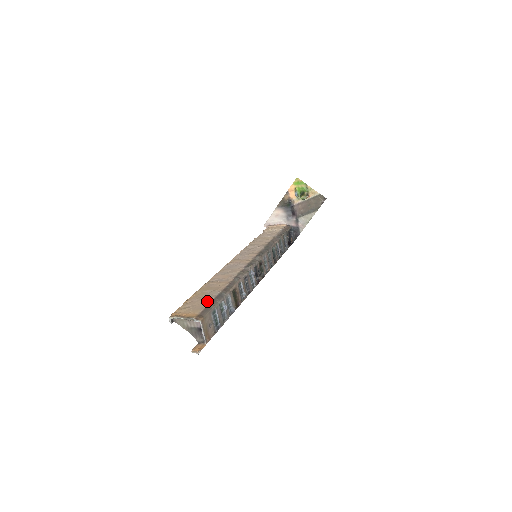
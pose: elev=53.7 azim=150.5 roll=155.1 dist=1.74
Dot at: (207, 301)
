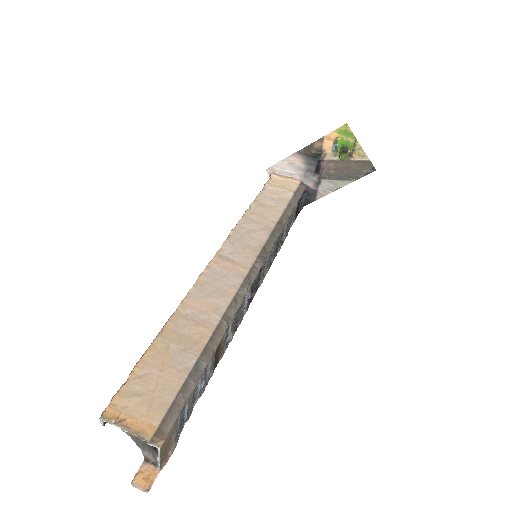
Dot at: (174, 384)
